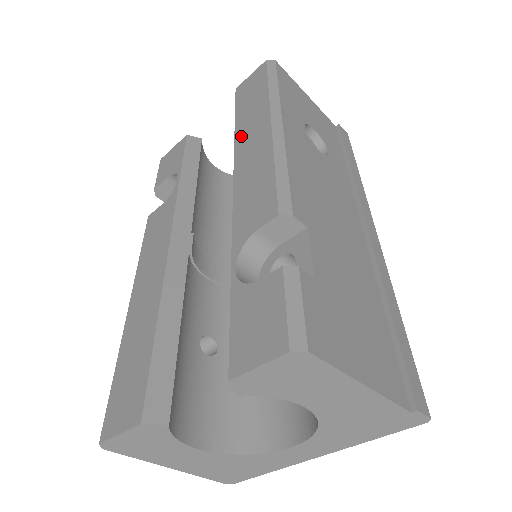
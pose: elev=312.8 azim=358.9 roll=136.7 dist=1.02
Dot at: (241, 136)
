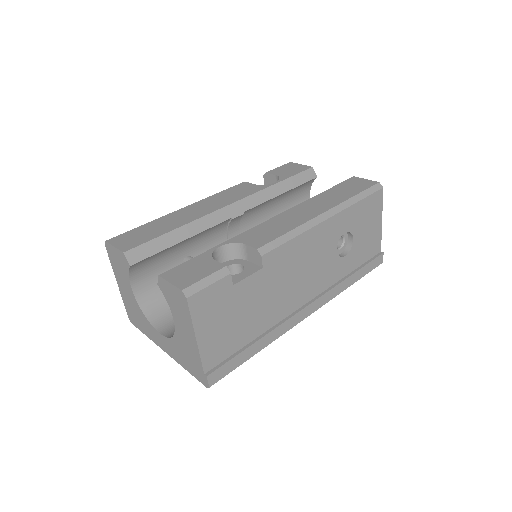
Dot at: (312, 201)
